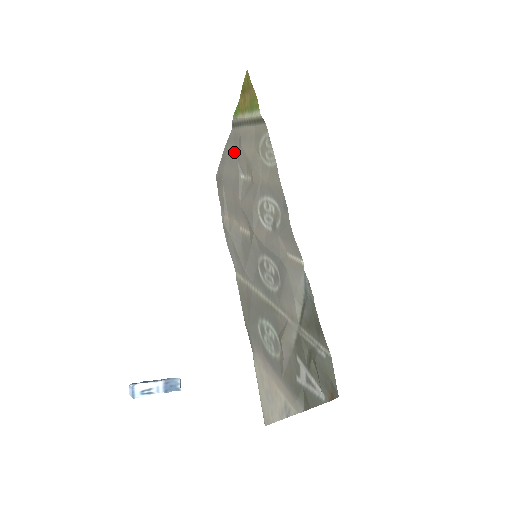
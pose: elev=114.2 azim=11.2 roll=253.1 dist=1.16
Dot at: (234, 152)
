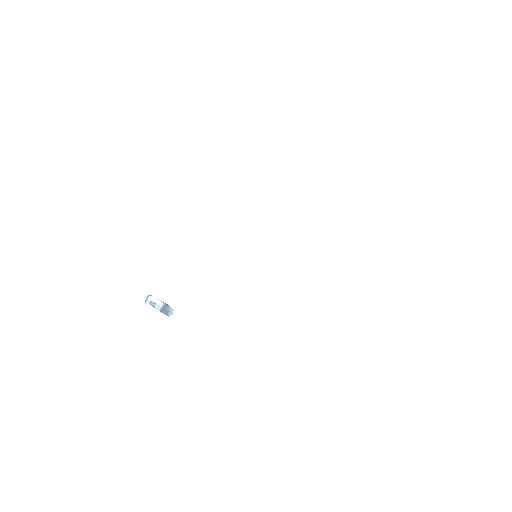
Dot at: occluded
